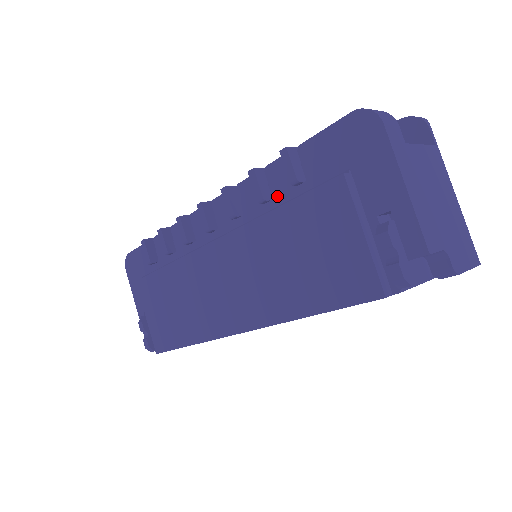
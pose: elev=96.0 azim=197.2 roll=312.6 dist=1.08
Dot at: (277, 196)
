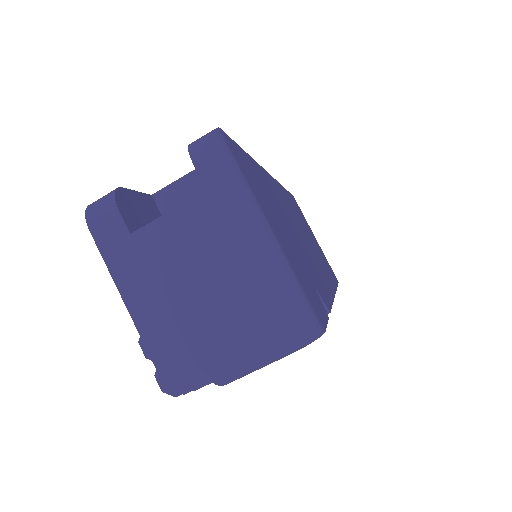
Dot at: occluded
